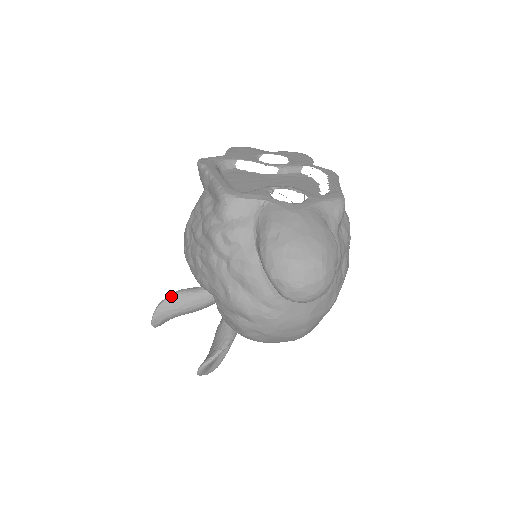
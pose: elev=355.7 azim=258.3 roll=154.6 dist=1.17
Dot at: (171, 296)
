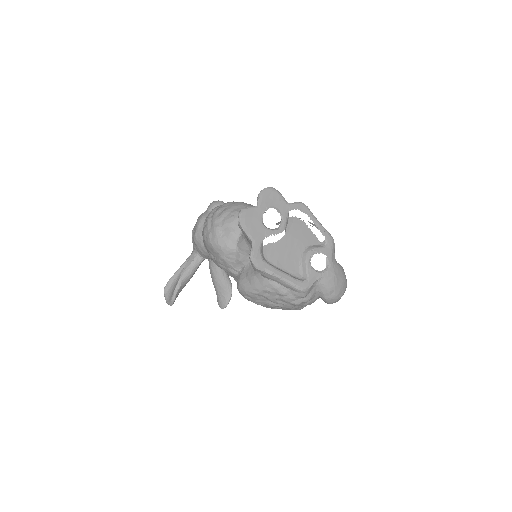
Dot at: (179, 288)
